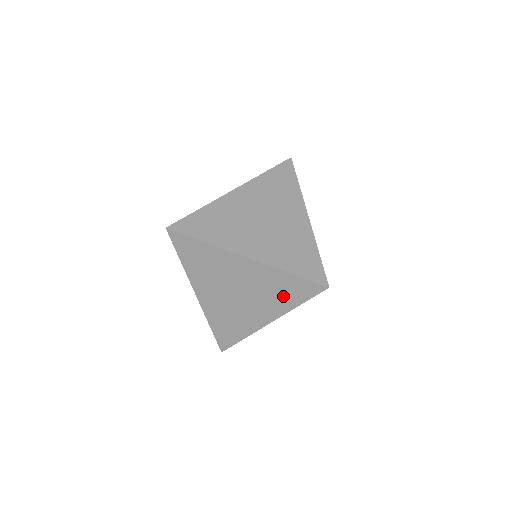
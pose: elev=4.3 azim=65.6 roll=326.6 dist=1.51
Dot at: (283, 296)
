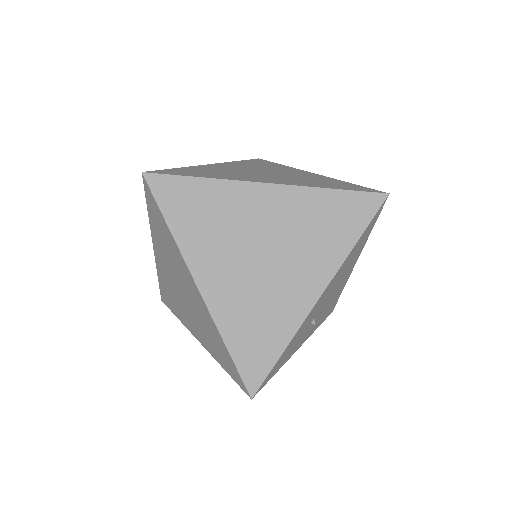
Dot at: (331, 233)
